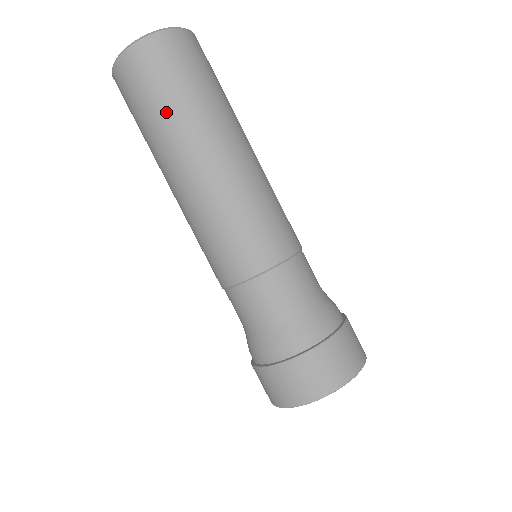
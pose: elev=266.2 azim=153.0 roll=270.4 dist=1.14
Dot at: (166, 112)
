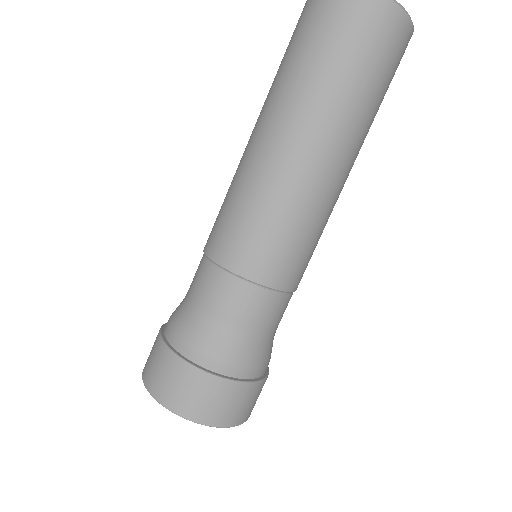
Dot at: (361, 91)
